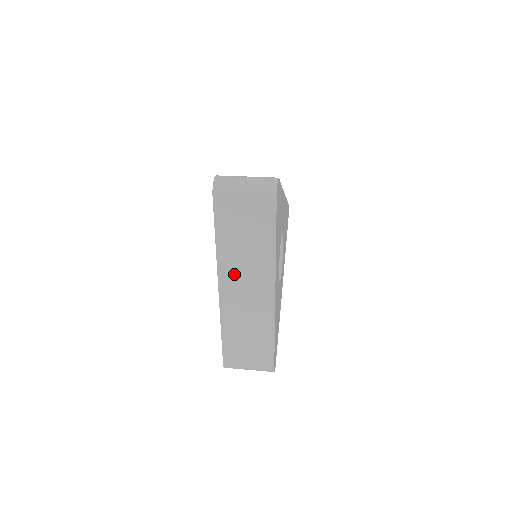
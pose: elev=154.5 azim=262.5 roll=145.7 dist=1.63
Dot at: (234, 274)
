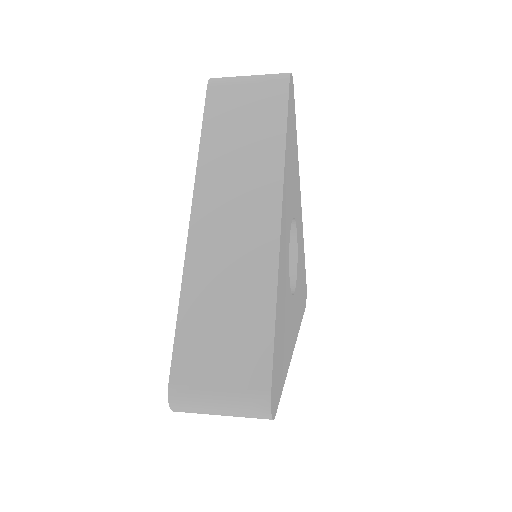
Dot at: (219, 189)
